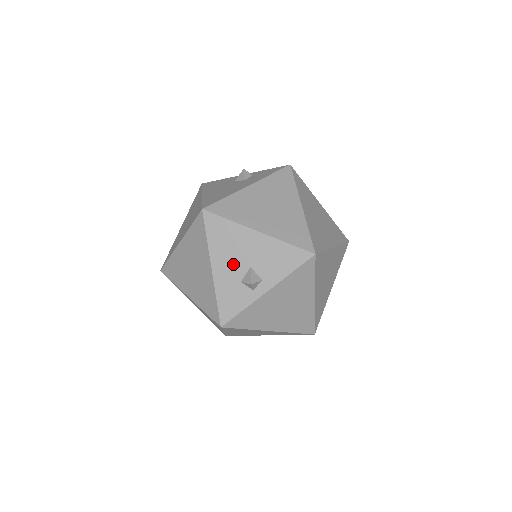
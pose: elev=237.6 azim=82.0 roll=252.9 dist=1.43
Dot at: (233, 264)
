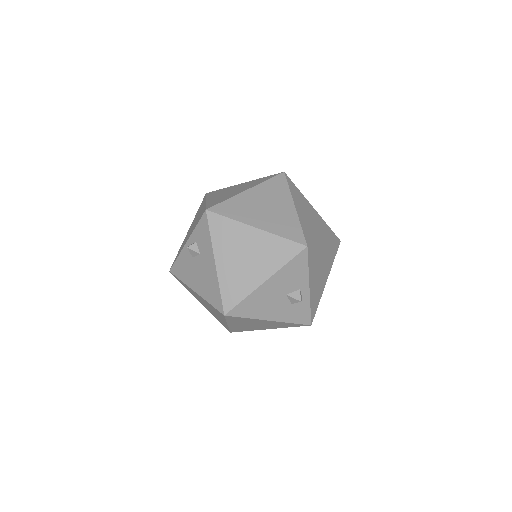
Dot at: (276, 306)
